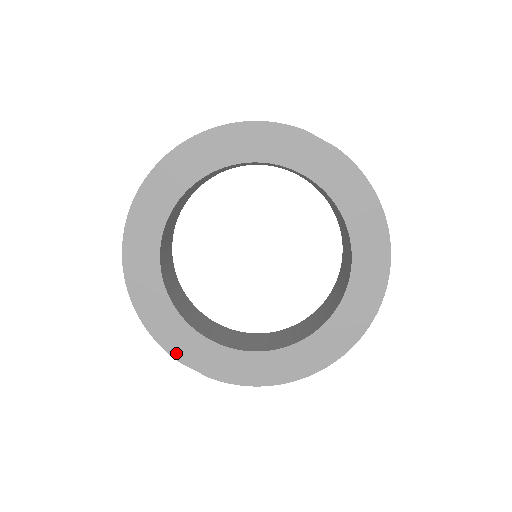
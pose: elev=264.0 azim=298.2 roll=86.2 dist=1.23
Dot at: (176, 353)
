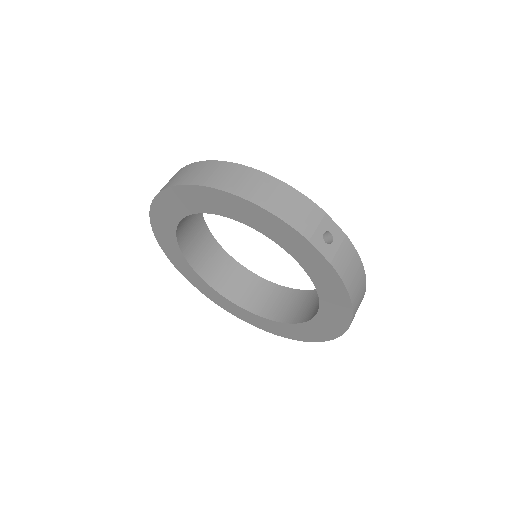
Dot at: (184, 274)
